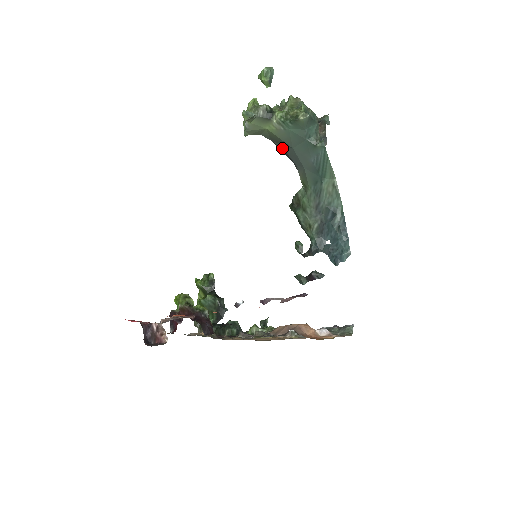
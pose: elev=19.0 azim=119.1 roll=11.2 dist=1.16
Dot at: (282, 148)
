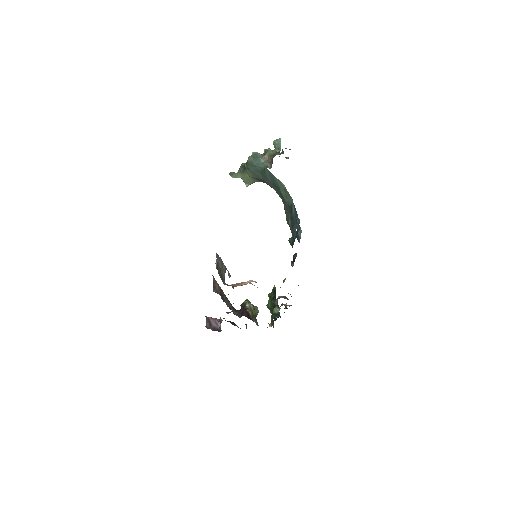
Dot at: occluded
